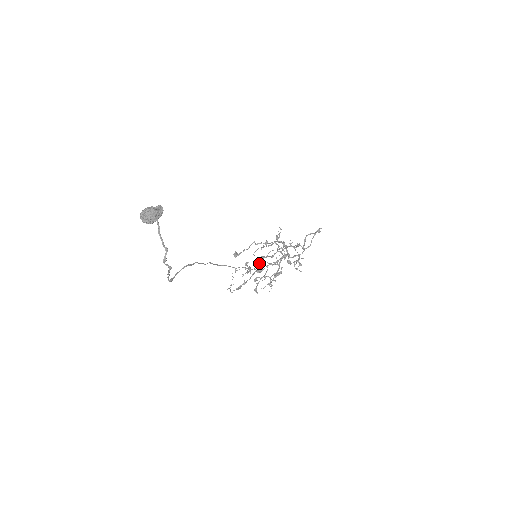
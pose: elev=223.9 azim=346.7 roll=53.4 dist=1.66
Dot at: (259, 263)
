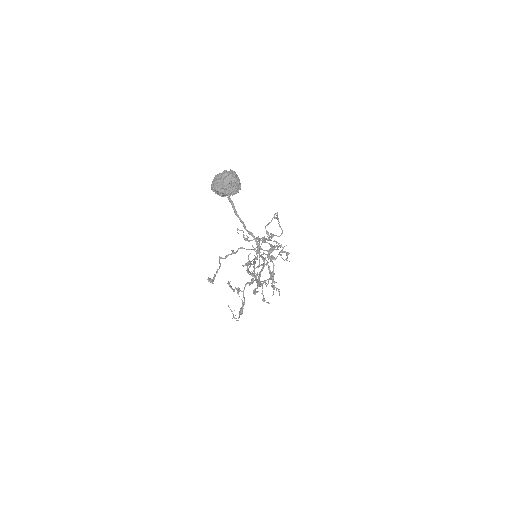
Dot at: (248, 272)
